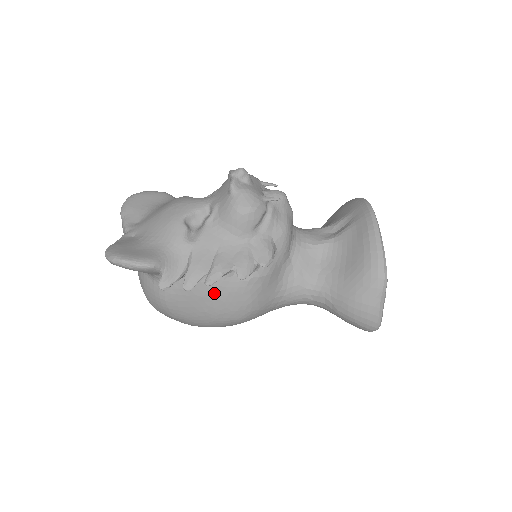
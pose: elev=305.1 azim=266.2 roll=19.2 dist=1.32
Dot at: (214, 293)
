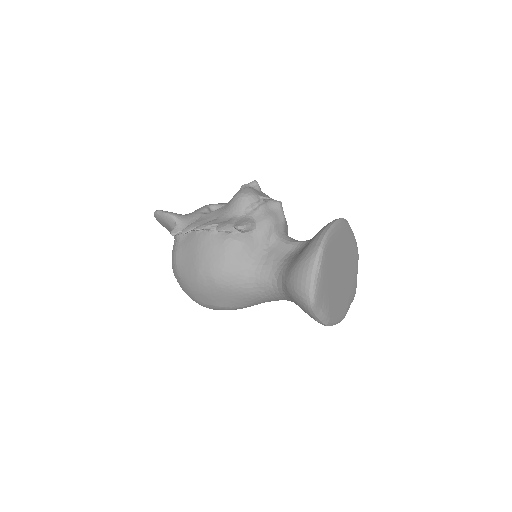
Dot at: (201, 245)
